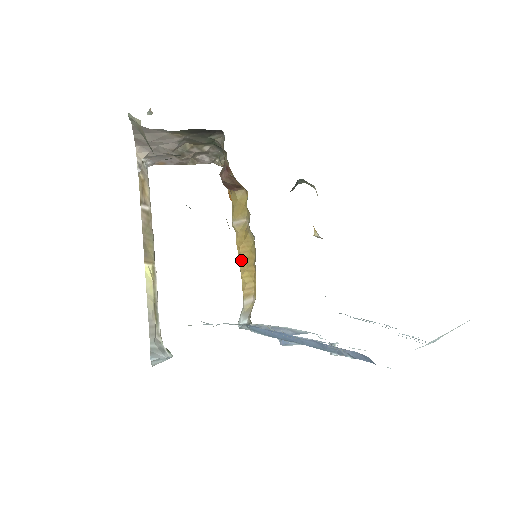
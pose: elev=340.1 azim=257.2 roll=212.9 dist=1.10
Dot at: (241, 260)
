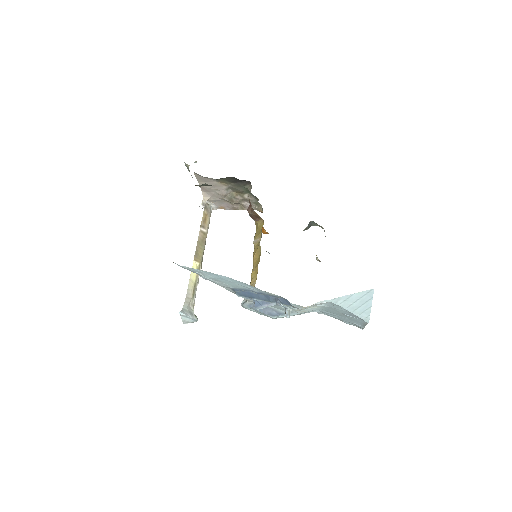
Dot at: (253, 264)
